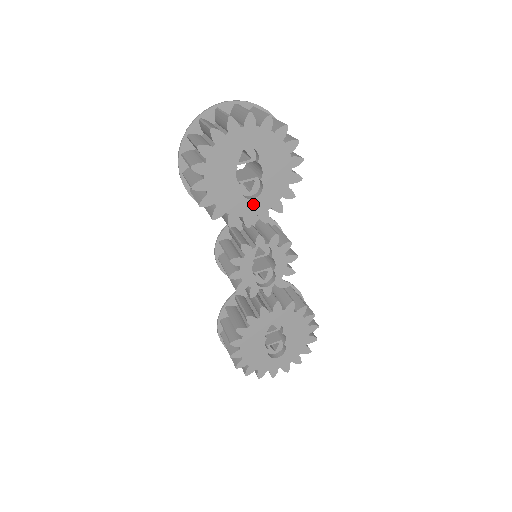
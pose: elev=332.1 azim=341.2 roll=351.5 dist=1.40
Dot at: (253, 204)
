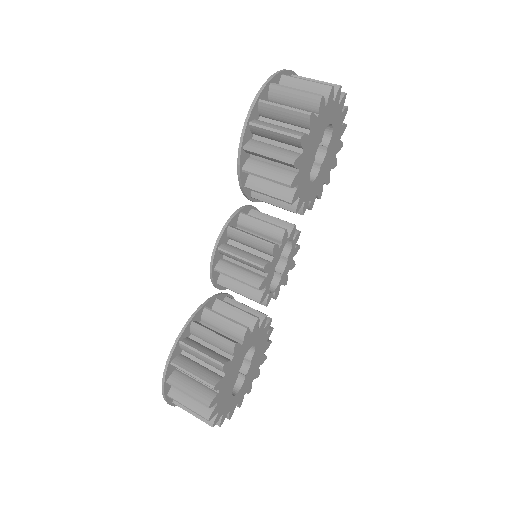
Dot at: (308, 188)
